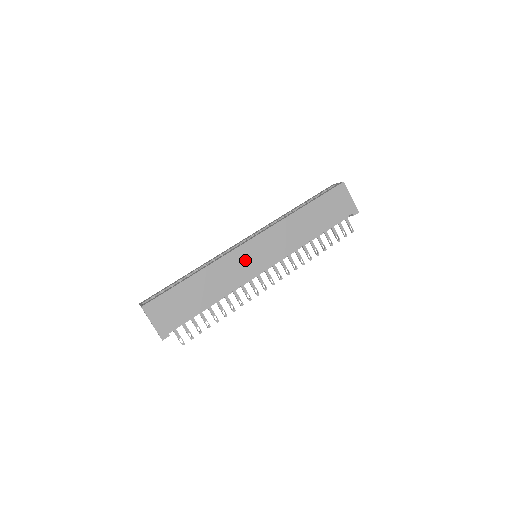
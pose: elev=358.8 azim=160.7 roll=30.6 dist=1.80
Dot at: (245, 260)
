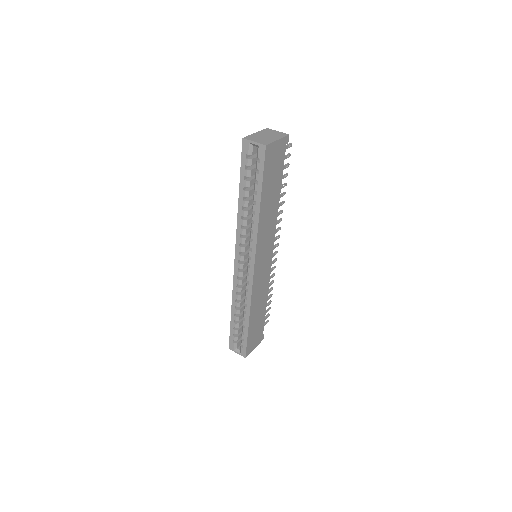
Dot at: (261, 274)
